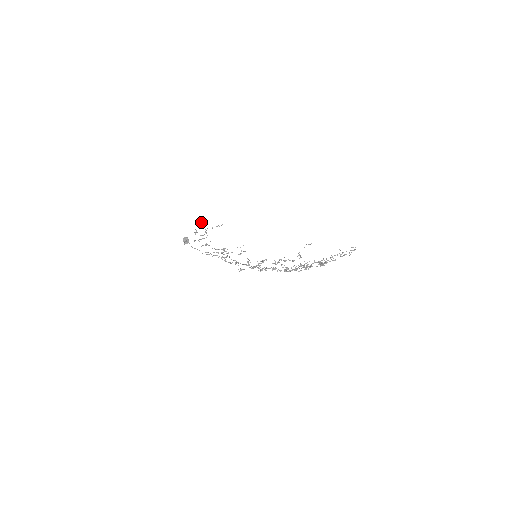
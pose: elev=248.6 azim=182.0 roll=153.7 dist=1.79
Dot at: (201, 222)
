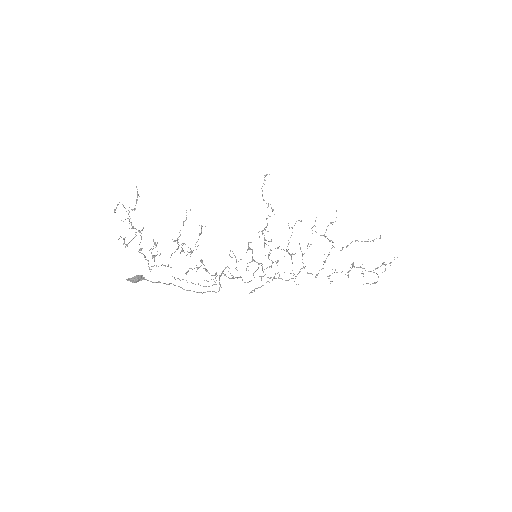
Dot at: (115, 212)
